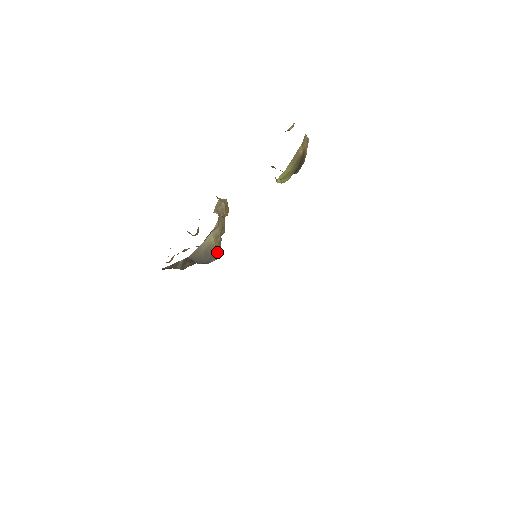
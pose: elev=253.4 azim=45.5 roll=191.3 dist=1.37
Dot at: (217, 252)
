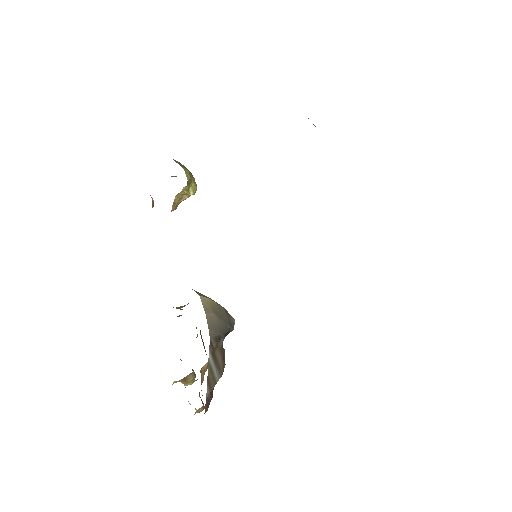
Dot at: (226, 311)
